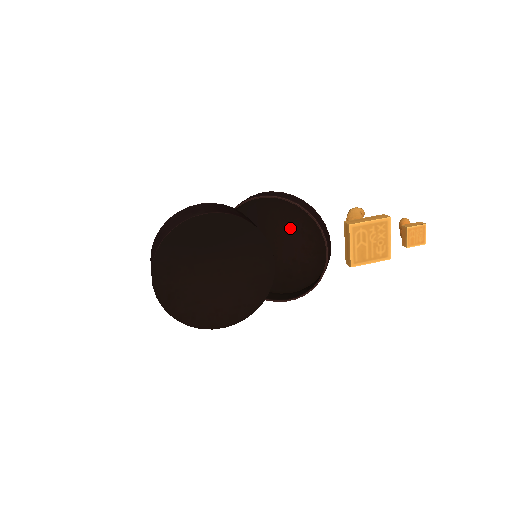
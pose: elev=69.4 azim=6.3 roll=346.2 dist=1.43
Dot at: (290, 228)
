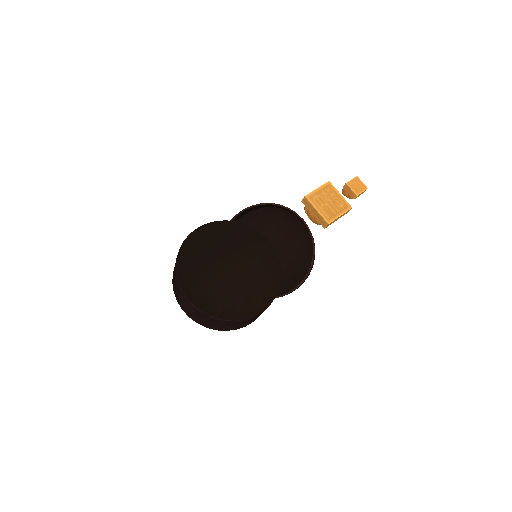
Dot at: (269, 231)
